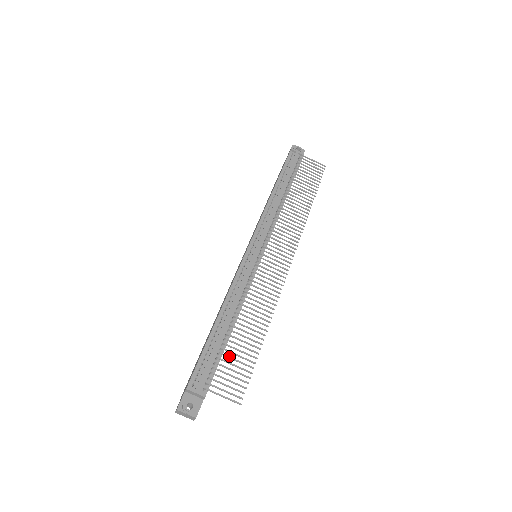
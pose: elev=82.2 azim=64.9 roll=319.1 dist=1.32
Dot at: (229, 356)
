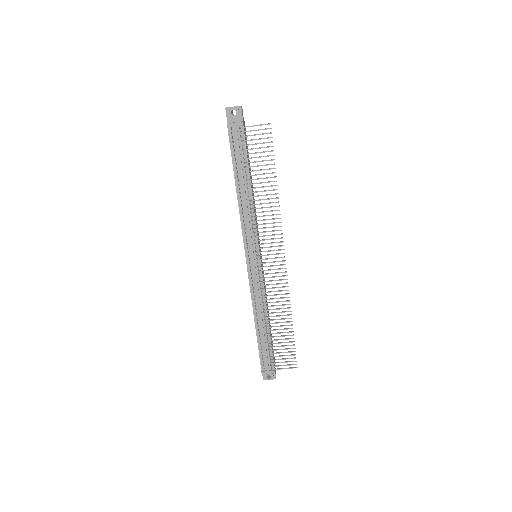
Dot at: (275, 346)
